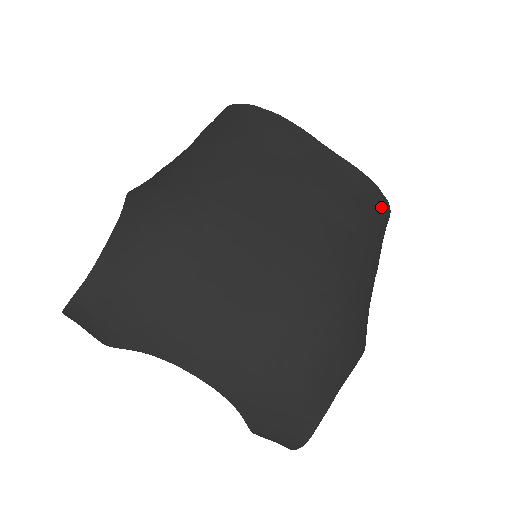
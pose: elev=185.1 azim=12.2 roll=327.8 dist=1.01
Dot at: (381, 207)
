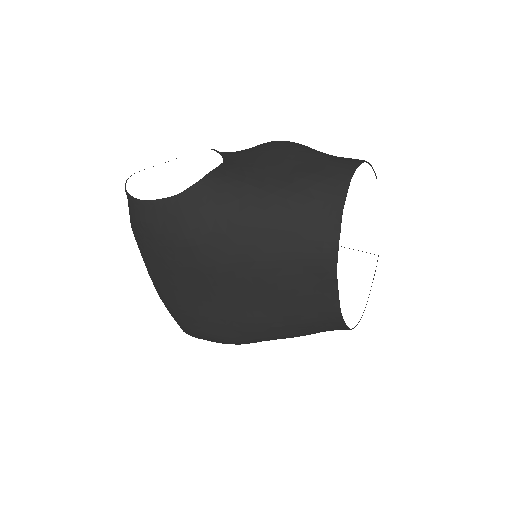
Dot at: (337, 329)
